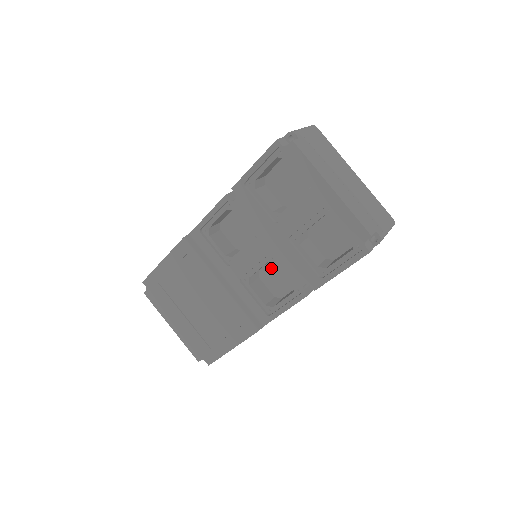
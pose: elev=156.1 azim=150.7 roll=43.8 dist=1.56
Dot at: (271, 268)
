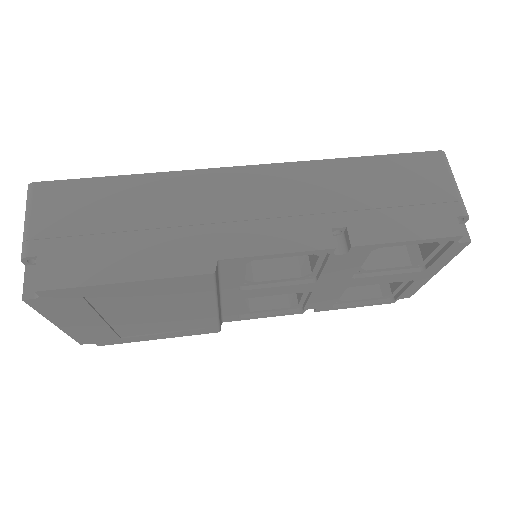
Dot at: occluded
